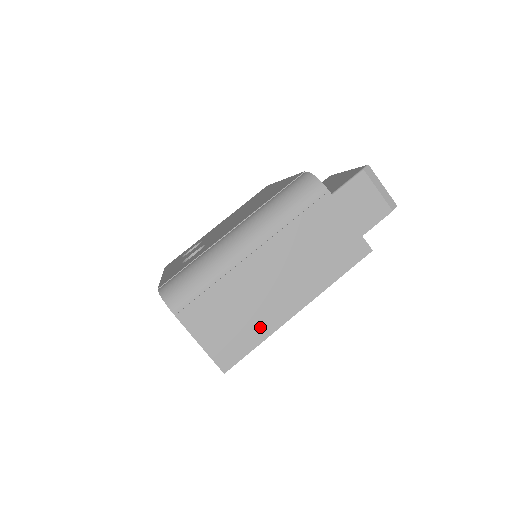
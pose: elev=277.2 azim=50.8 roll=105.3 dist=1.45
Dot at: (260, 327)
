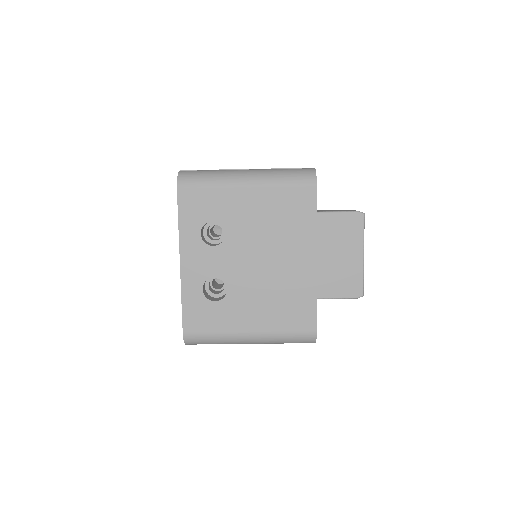
Dot at: occluded
